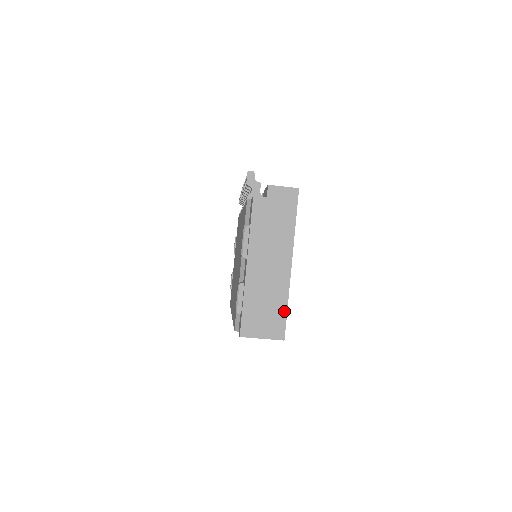
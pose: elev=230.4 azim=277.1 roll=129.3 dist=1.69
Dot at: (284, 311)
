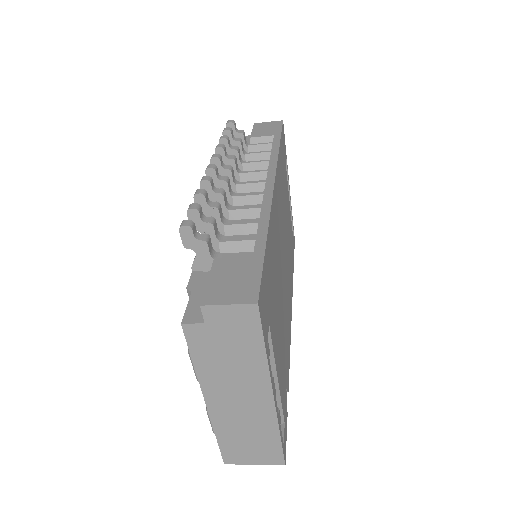
Dot at: (277, 441)
